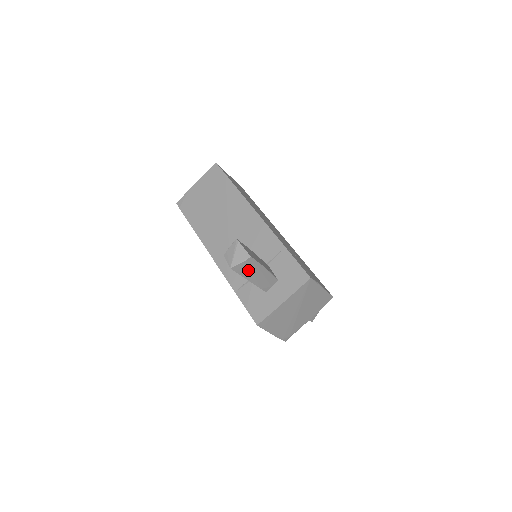
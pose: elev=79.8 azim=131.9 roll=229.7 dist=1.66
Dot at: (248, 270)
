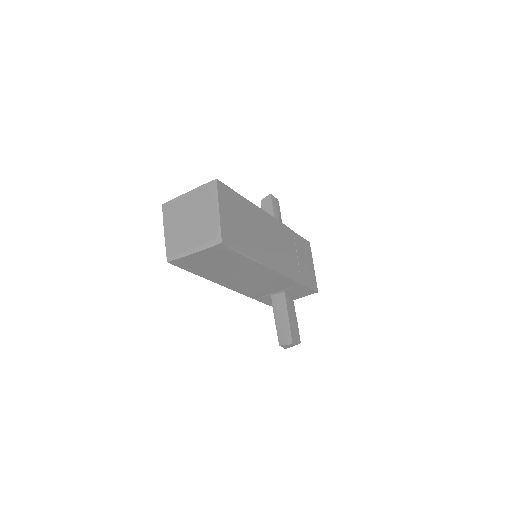
Dot at: occluded
